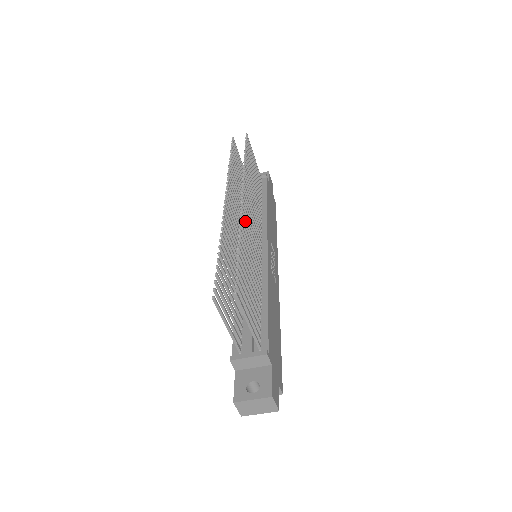
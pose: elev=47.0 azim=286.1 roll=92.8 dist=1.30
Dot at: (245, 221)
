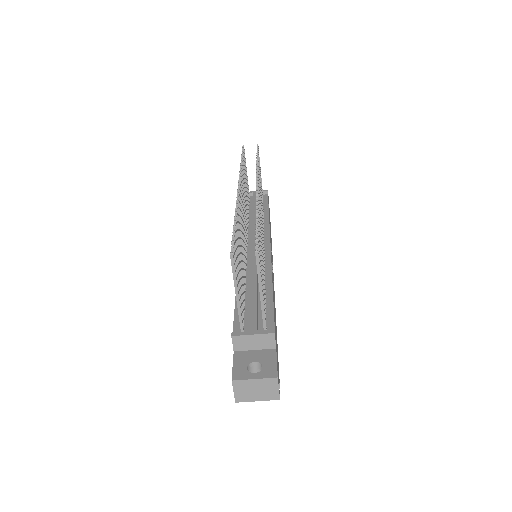
Dot at: occluded
